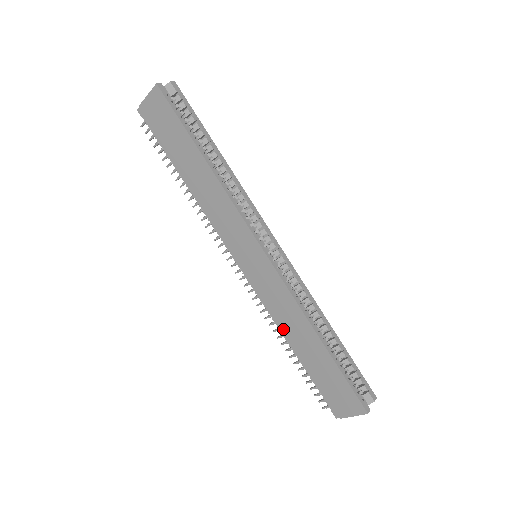
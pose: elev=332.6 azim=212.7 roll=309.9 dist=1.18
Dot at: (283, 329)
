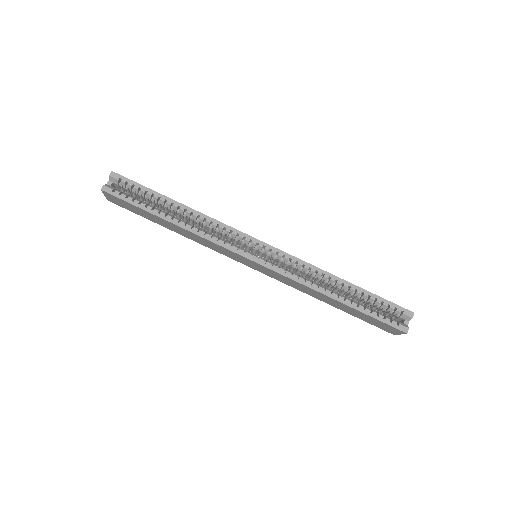
Dot at: (310, 295)
